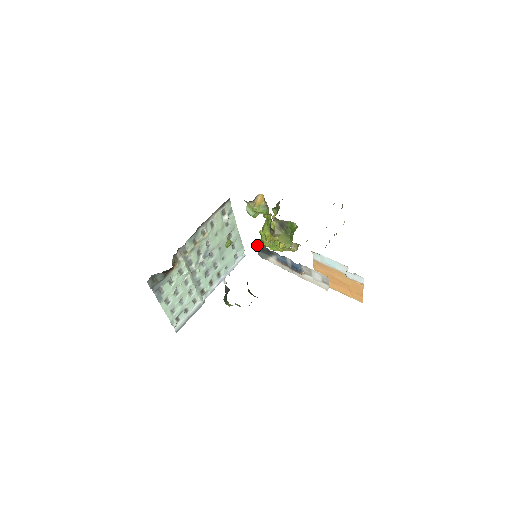
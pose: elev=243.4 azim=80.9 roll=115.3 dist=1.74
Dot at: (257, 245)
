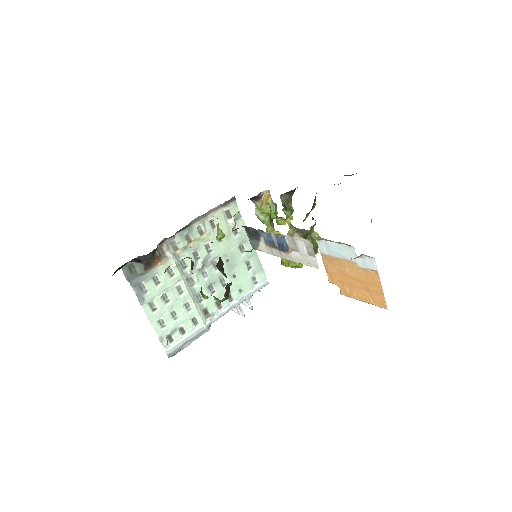
Dot at: (245, 229)
